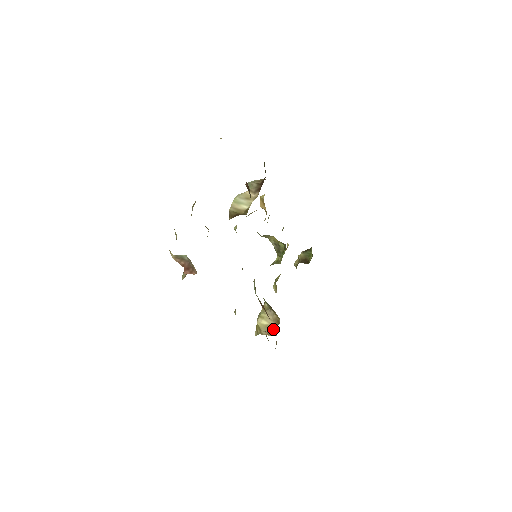
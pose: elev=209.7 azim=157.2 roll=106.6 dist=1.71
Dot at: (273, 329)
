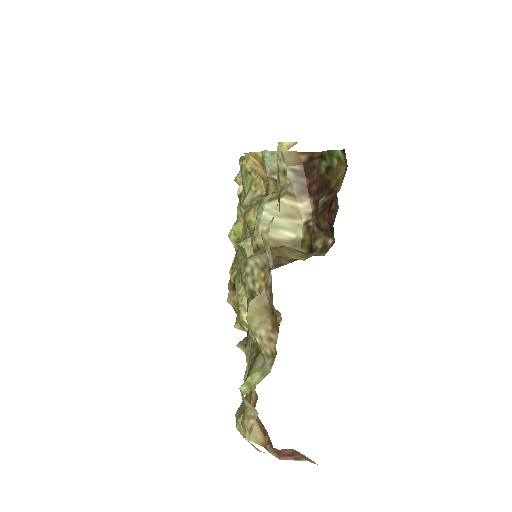
Dot at: occluded
